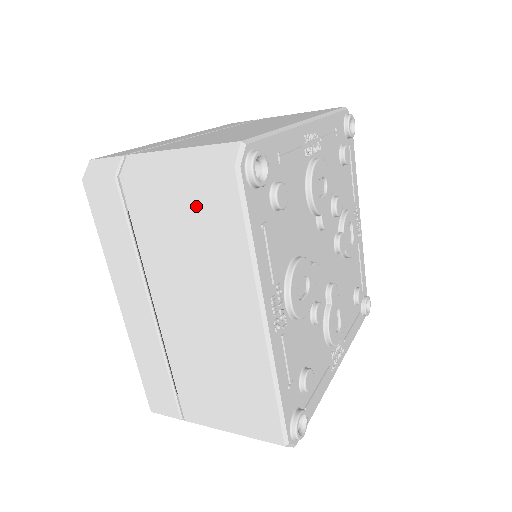
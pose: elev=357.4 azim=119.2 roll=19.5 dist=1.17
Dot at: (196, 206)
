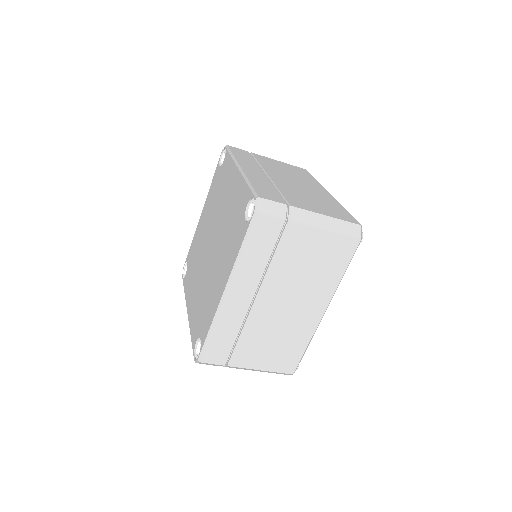
Dot at: (291, 168)
